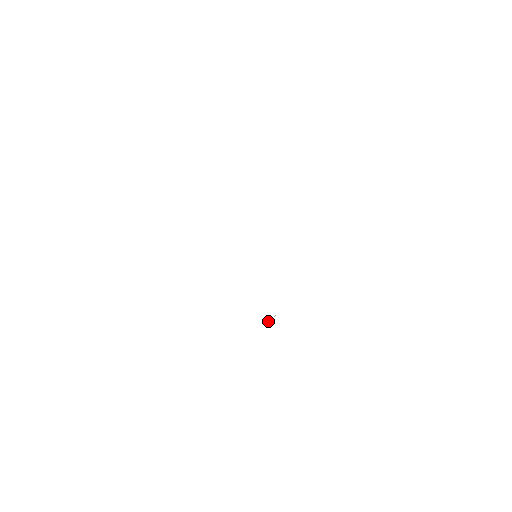
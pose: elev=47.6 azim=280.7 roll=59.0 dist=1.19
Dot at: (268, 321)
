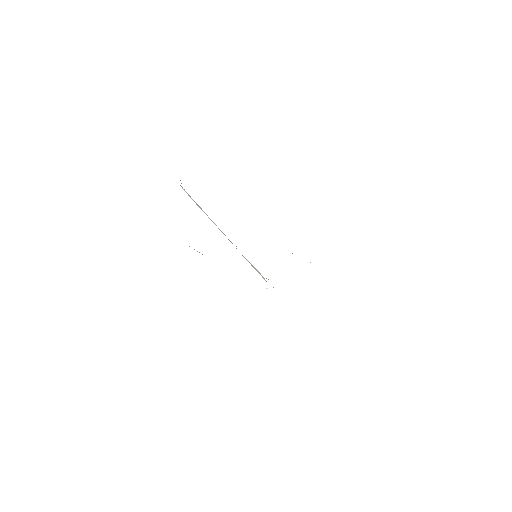
Dot at: (267, 288)
